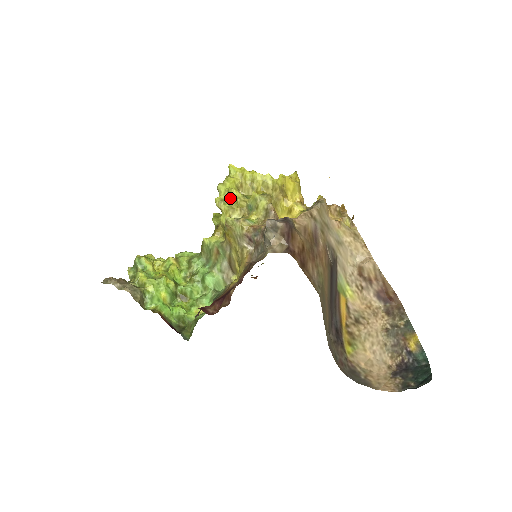
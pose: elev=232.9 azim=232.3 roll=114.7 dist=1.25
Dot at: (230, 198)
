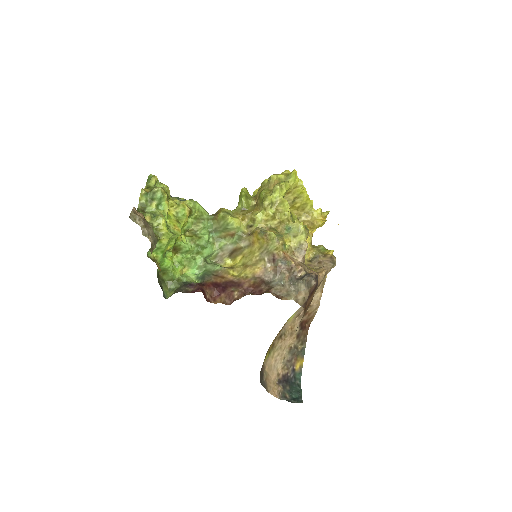
Dot at: (280, 208)
